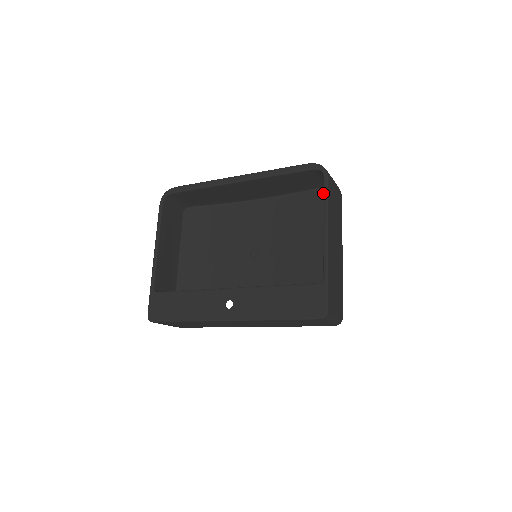
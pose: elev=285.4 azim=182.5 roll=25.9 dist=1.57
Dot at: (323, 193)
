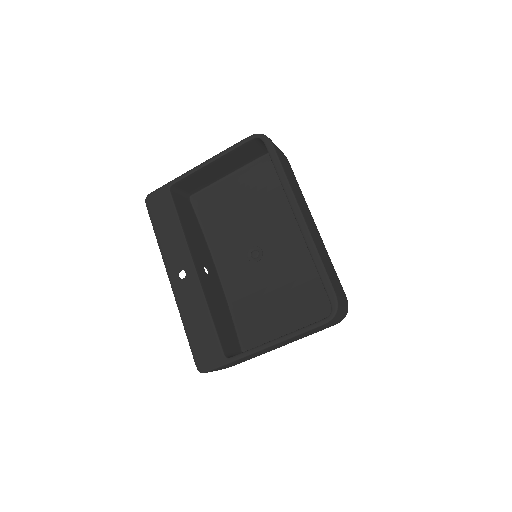
Dot at: occluded
